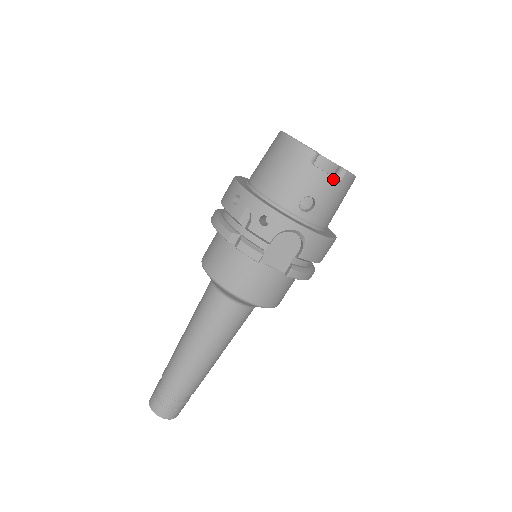
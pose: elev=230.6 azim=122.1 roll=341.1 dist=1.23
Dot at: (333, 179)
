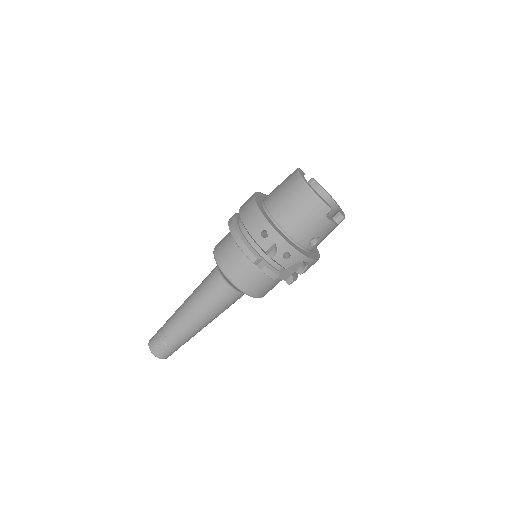
Dot at: (335, 225)
